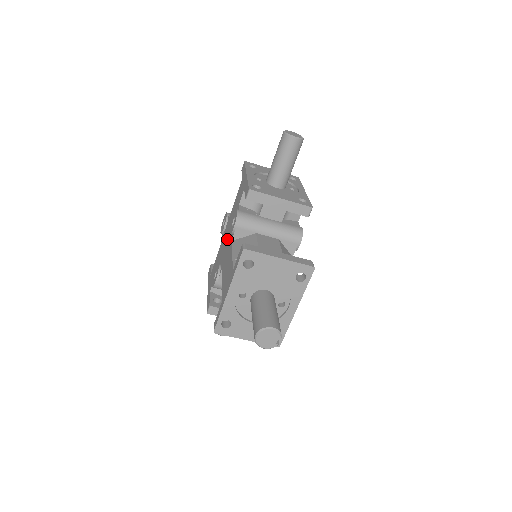
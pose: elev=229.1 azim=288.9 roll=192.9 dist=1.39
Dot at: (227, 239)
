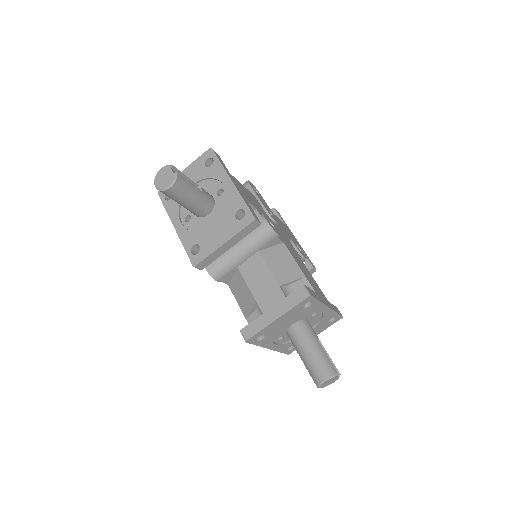
Dot at: occluded
